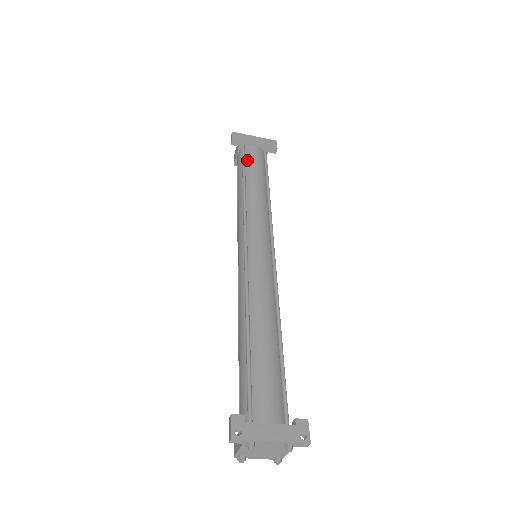
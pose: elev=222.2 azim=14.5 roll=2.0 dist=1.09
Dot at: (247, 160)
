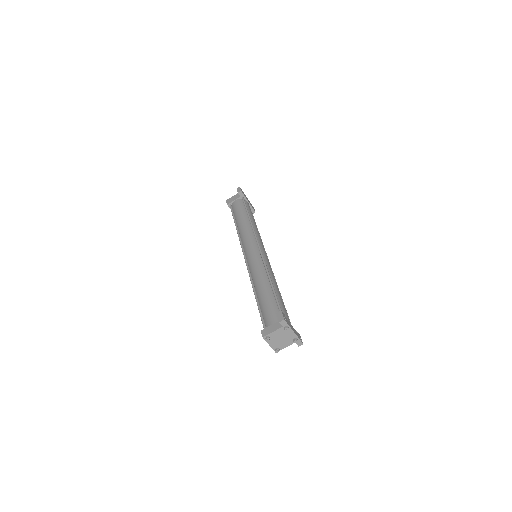
Dot at: (247, 207)
